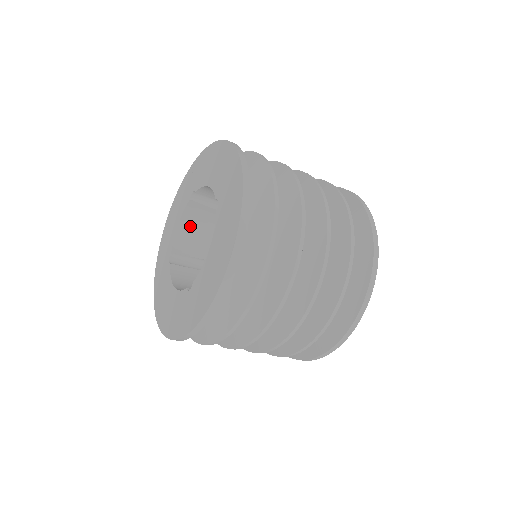
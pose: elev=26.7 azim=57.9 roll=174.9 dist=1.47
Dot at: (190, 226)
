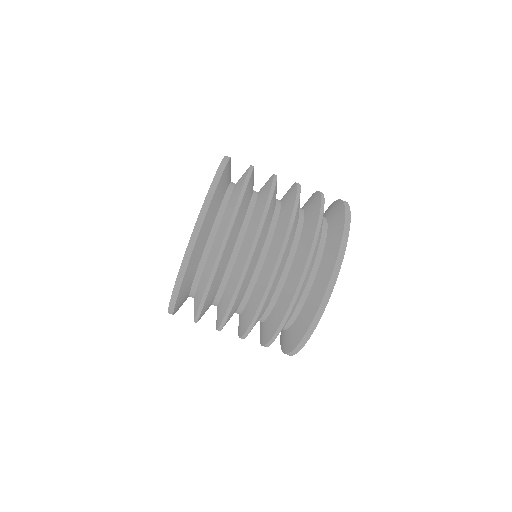
Dot at: occluded
